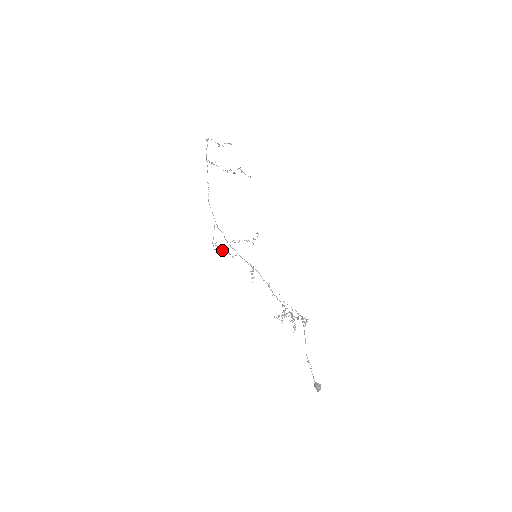
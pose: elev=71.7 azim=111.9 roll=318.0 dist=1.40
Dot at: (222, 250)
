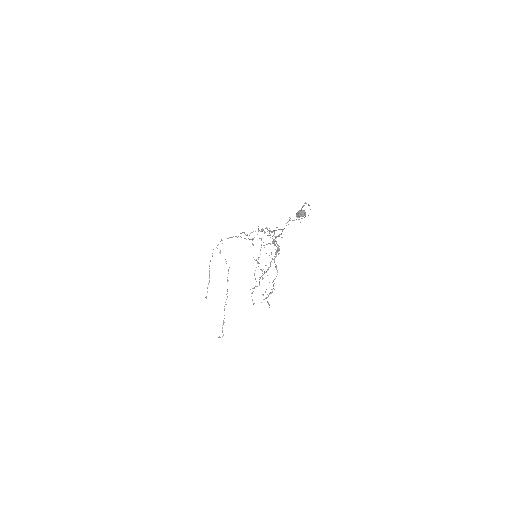
Dot at: occluded
